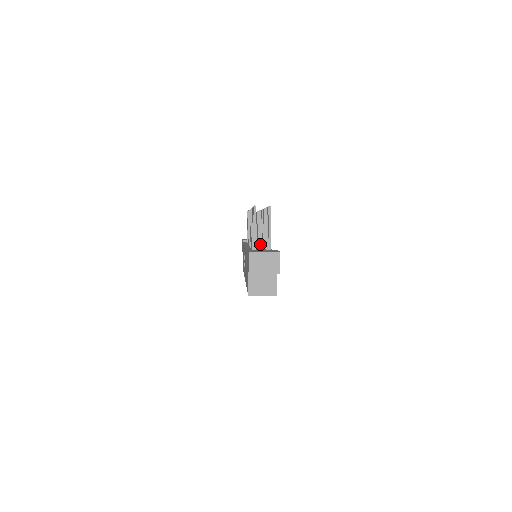
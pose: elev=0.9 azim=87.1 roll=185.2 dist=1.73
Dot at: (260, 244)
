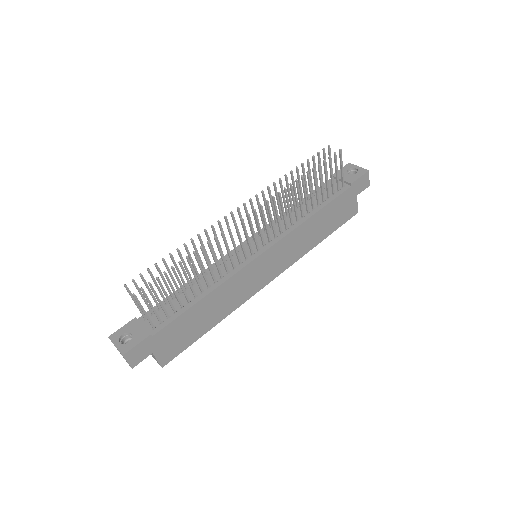
Dot at: (274, 236)
